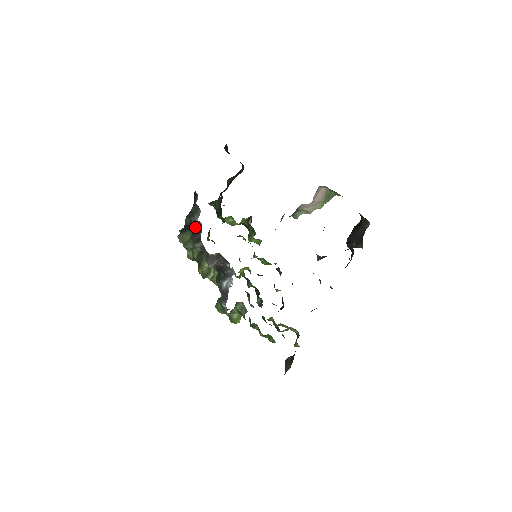
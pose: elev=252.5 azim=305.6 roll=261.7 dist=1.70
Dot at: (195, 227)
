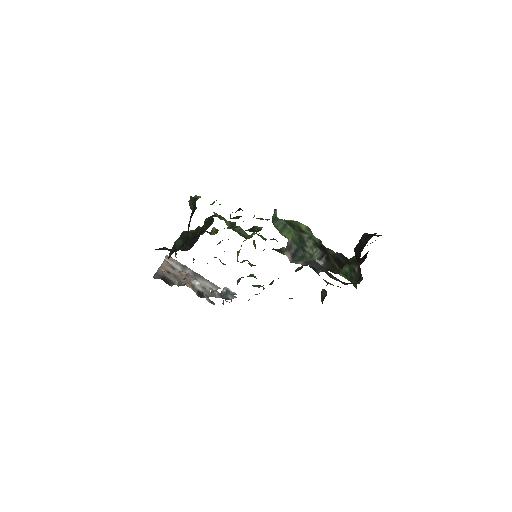
Dot at: occluded
